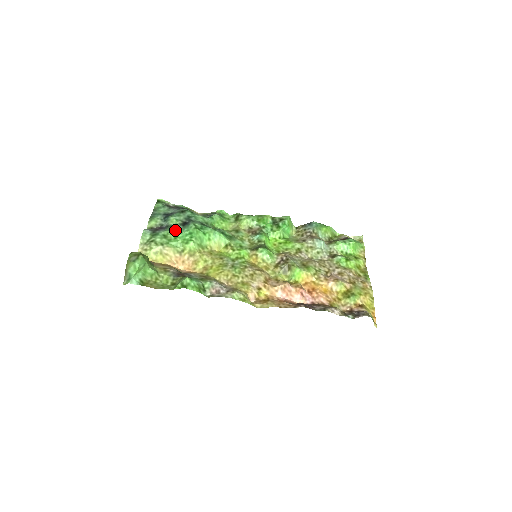
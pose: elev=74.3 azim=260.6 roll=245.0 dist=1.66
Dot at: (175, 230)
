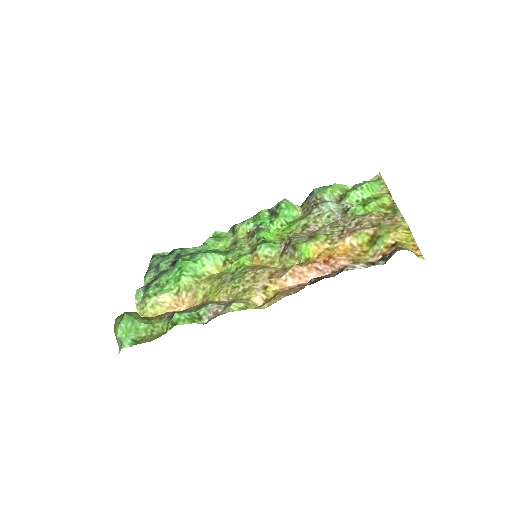
Dot at: (165, 274)
